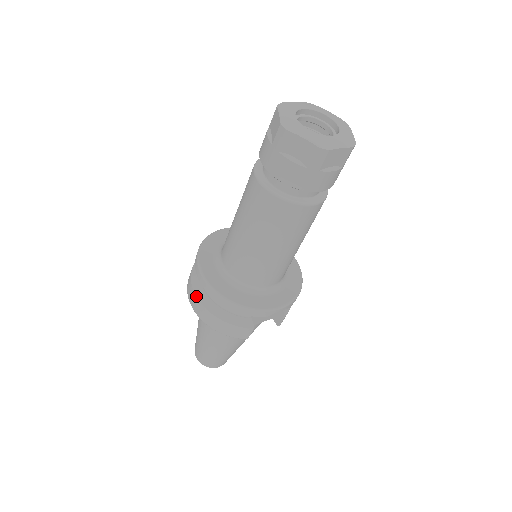
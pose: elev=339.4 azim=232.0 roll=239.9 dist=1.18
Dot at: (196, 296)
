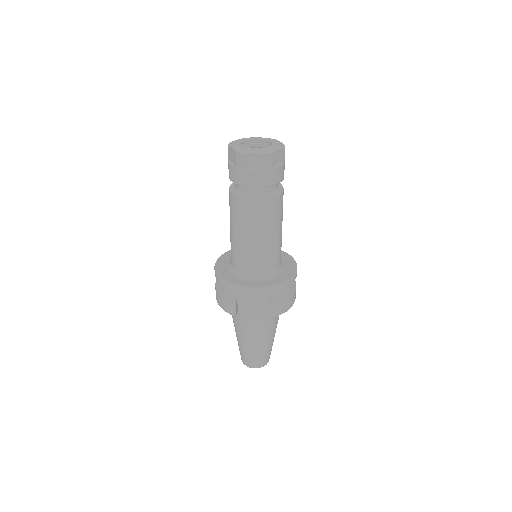
Dot at: occluded
